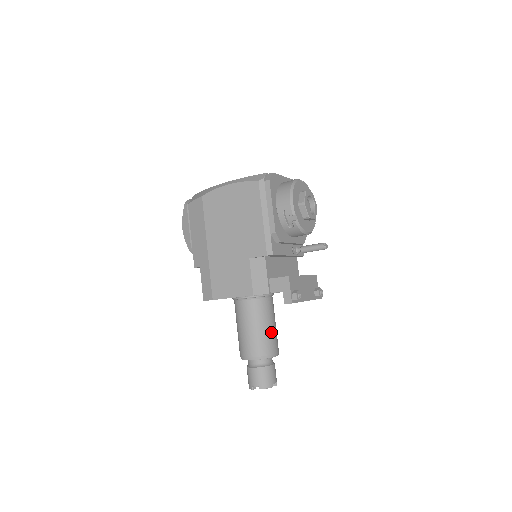
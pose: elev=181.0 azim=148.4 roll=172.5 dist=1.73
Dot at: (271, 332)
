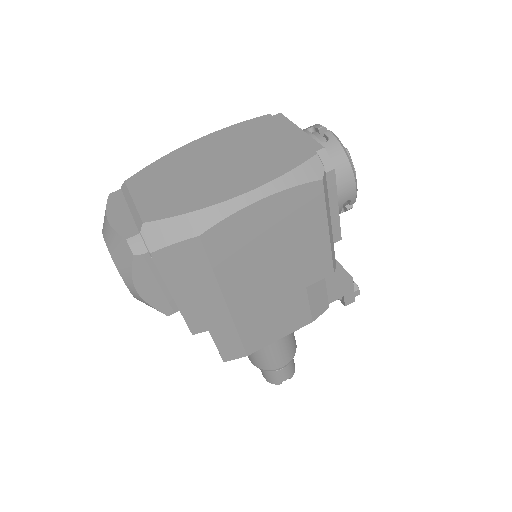
Dot at: occluded
